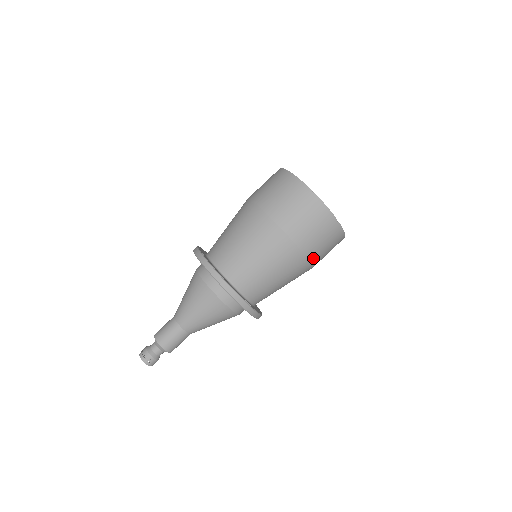
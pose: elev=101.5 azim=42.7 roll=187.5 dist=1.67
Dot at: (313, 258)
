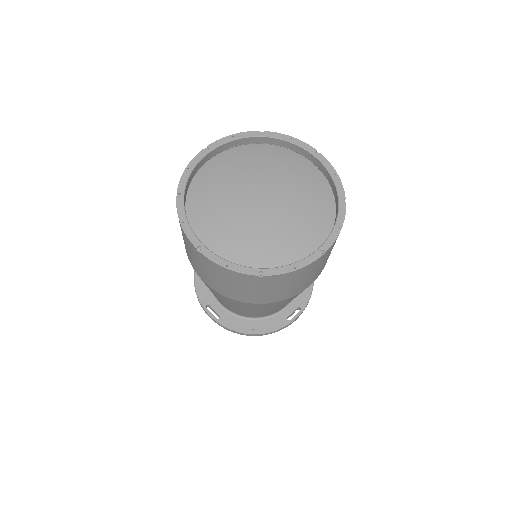
Dot at: occluded
